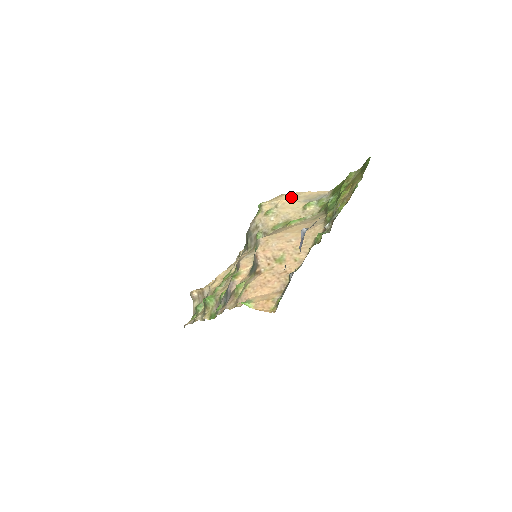
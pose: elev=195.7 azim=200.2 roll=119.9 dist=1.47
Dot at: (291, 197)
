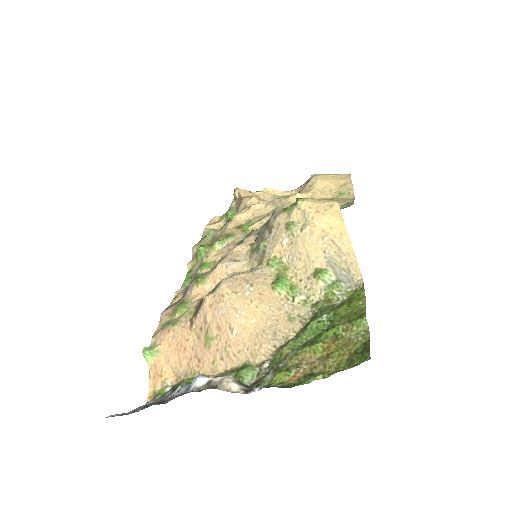
Dot at: (328, 231)
